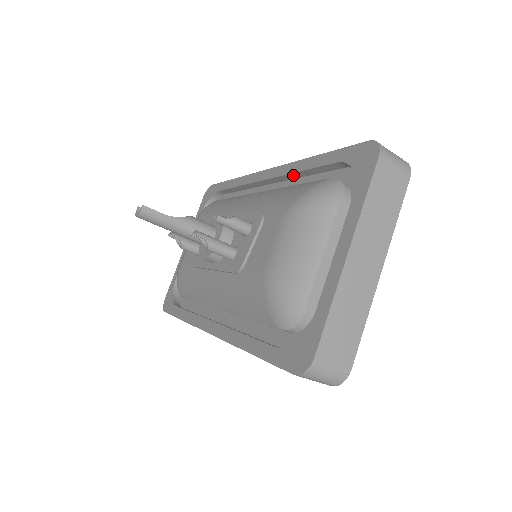
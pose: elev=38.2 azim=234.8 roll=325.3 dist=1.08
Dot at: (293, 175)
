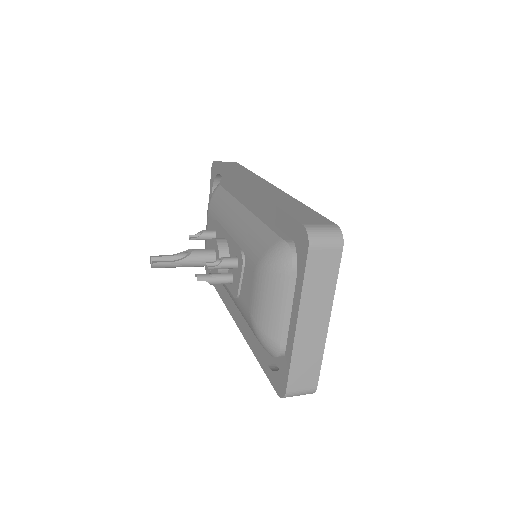
Dot at: occluded
